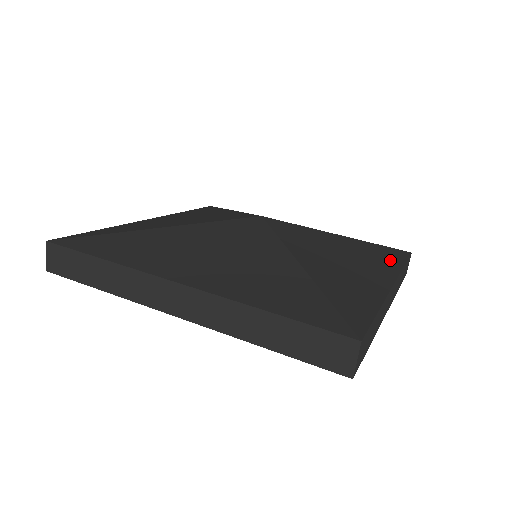
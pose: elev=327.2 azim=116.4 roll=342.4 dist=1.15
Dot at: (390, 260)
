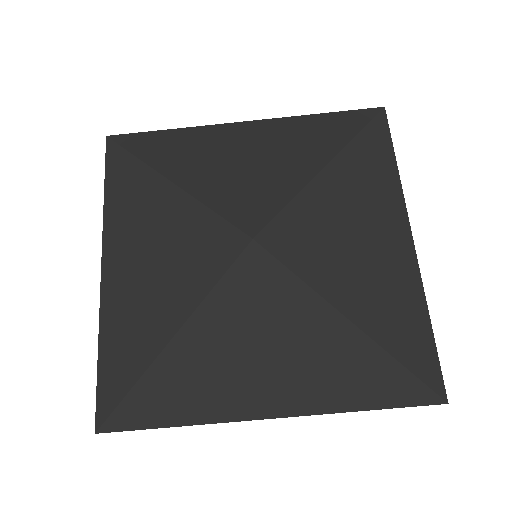
Dot at: (350, 392)
